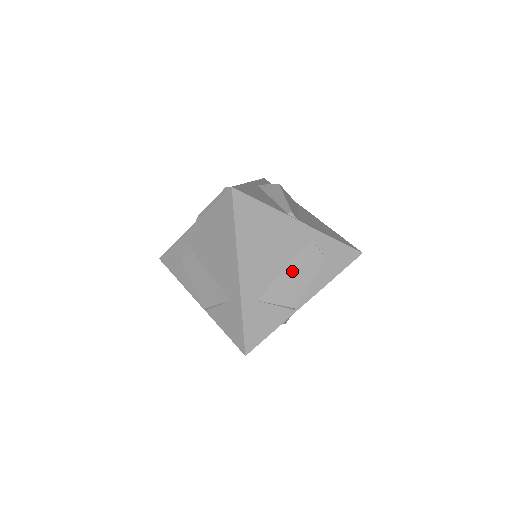
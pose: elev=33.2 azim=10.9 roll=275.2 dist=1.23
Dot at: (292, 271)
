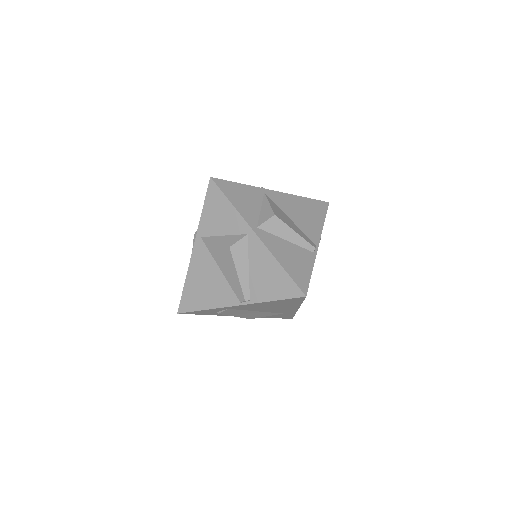
Dot at: occluded
